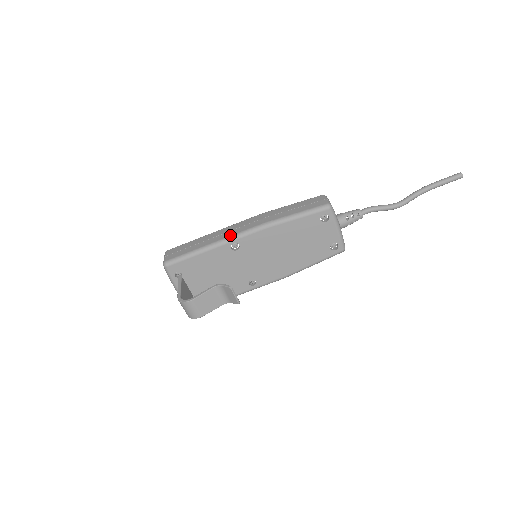
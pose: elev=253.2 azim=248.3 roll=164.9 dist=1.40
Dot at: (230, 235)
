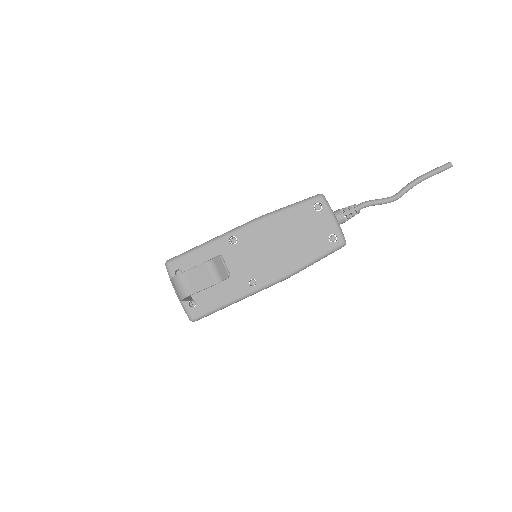
Dot at: (229, 231)
